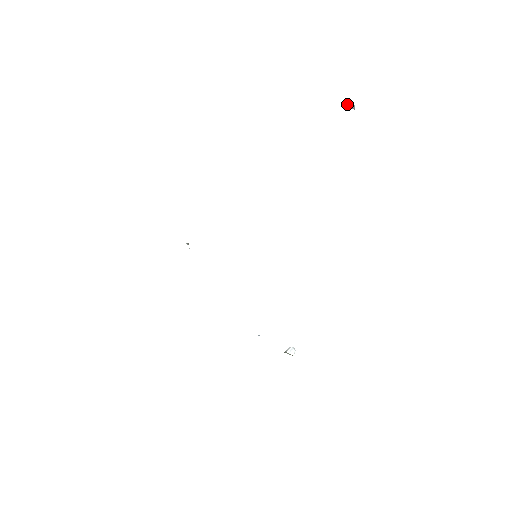
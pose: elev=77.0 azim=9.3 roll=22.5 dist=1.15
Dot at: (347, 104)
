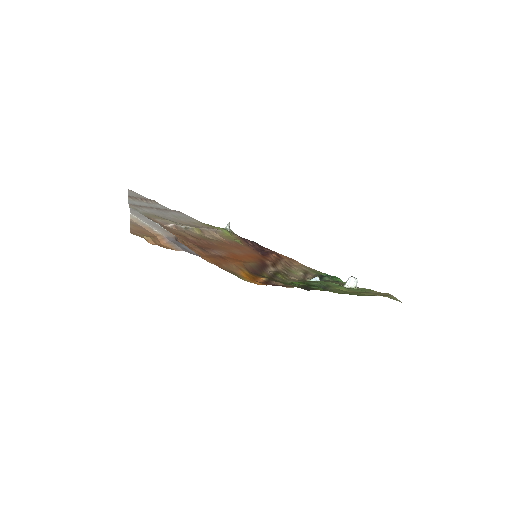
Dot at: out of frame
